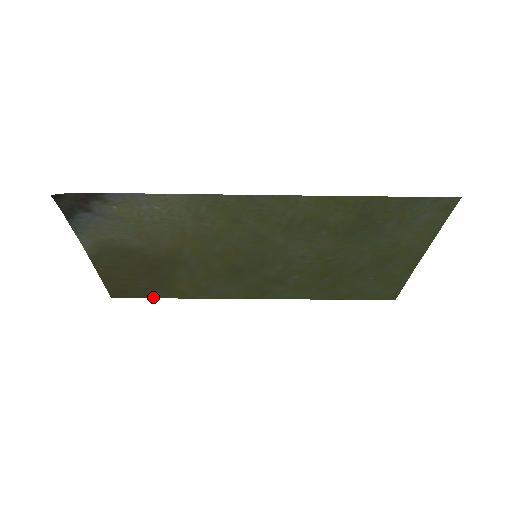
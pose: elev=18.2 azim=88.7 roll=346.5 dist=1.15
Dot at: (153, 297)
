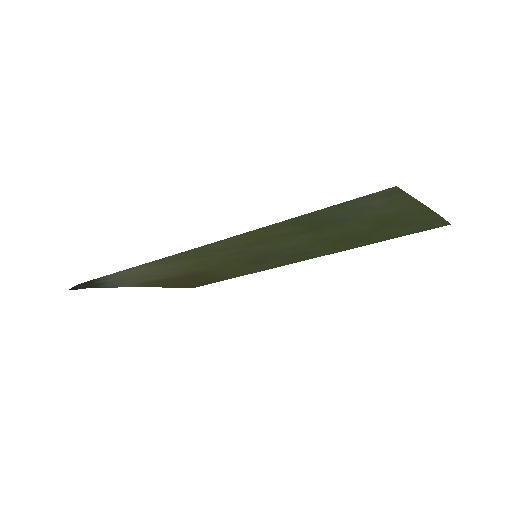
Dot at: occluded
